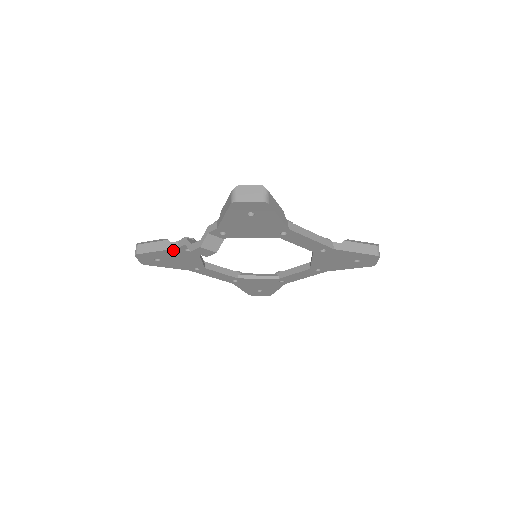
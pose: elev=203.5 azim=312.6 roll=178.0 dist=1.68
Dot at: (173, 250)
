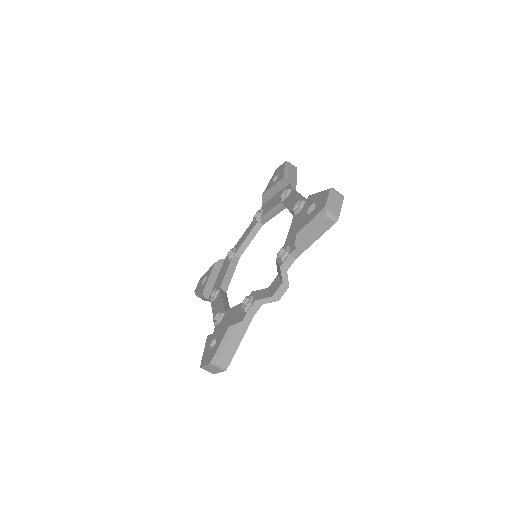
Dot at: (248, 323)
